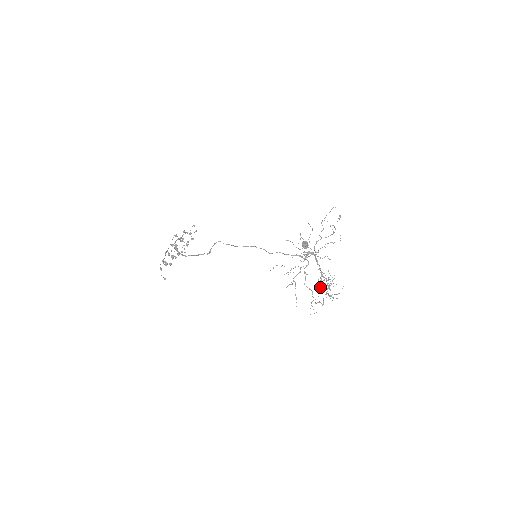
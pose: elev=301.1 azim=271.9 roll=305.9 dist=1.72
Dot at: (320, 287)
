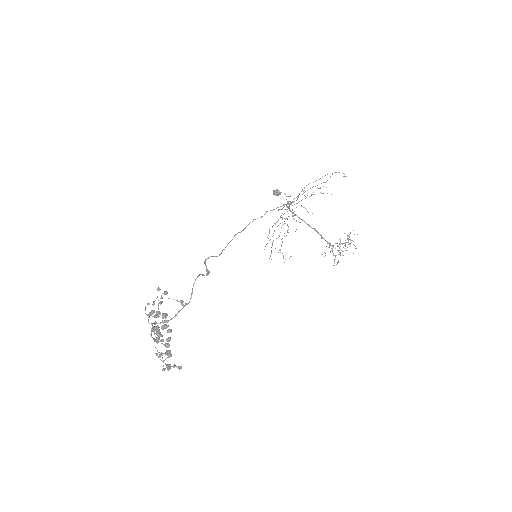
Dot at: occluded
